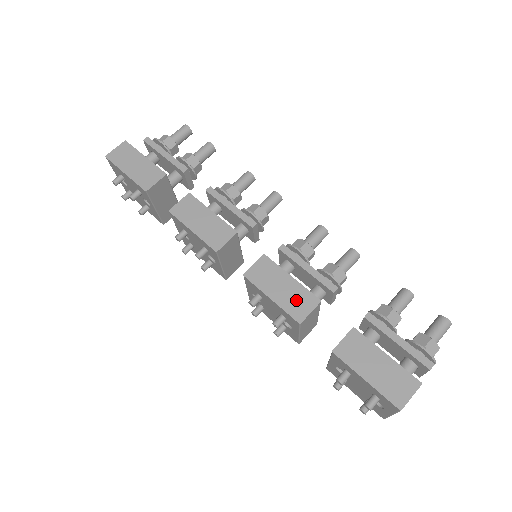
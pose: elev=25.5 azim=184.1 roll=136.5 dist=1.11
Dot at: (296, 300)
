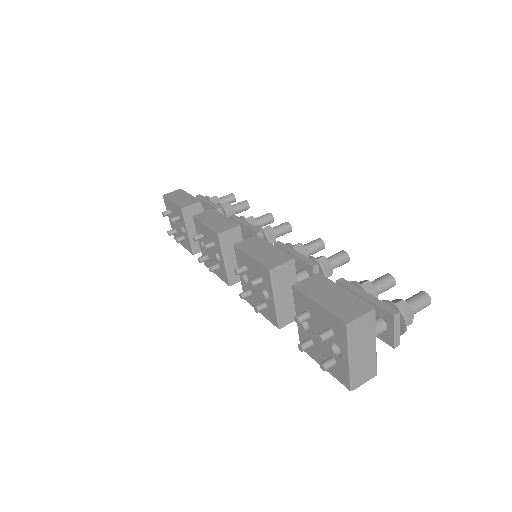
Dot at: (272, 257)
